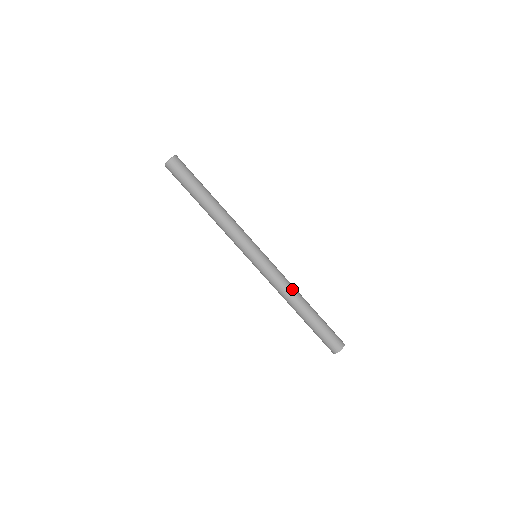
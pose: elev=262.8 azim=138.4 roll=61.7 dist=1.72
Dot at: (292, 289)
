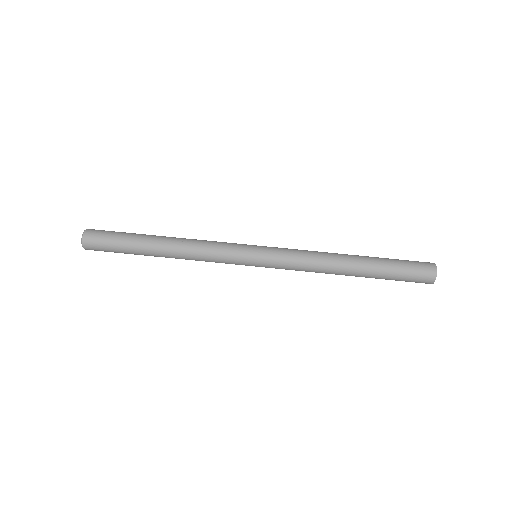
Dot at: (324, 259)
